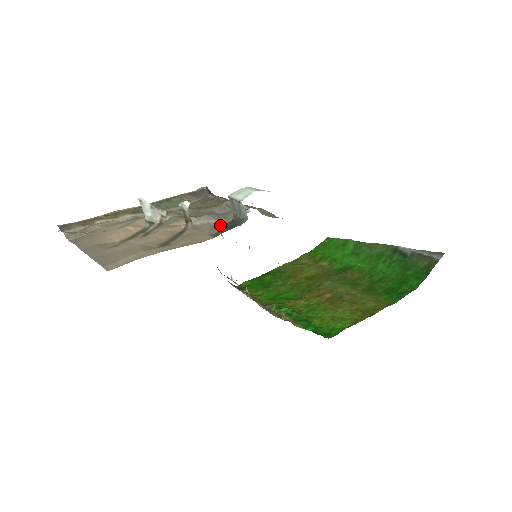
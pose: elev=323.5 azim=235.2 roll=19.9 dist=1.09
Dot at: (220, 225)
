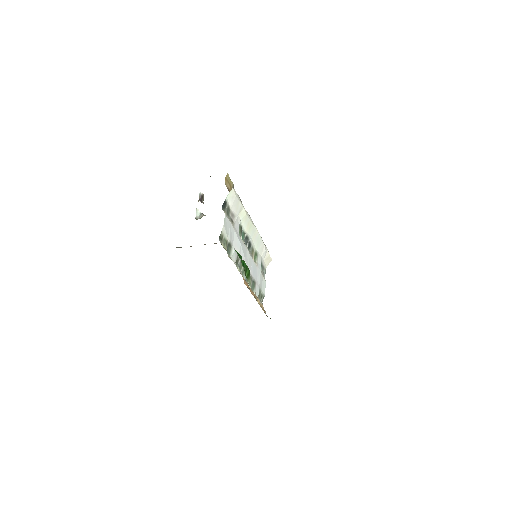
Dot at: occluded
